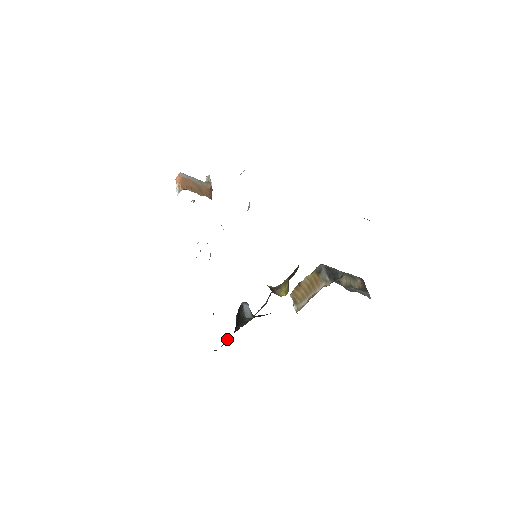
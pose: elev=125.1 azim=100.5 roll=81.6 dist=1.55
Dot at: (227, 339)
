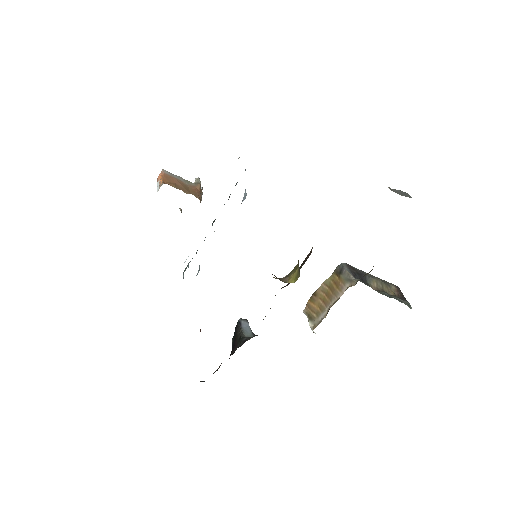
Dot at: (219, 366)
